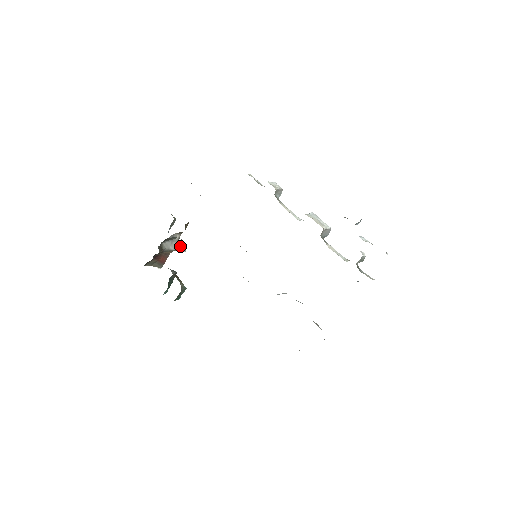
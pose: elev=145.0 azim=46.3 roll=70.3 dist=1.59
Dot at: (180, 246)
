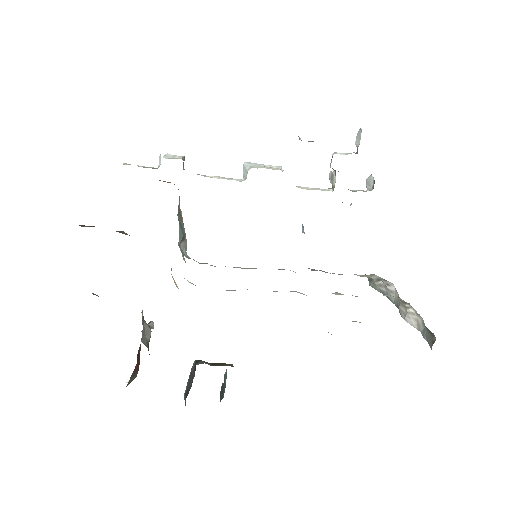
Dot at: (147, 325)
